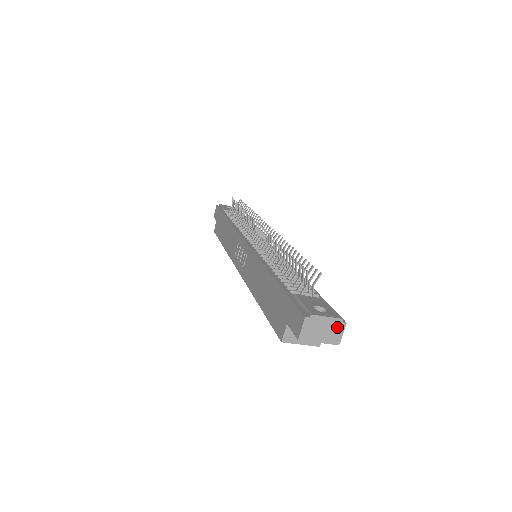
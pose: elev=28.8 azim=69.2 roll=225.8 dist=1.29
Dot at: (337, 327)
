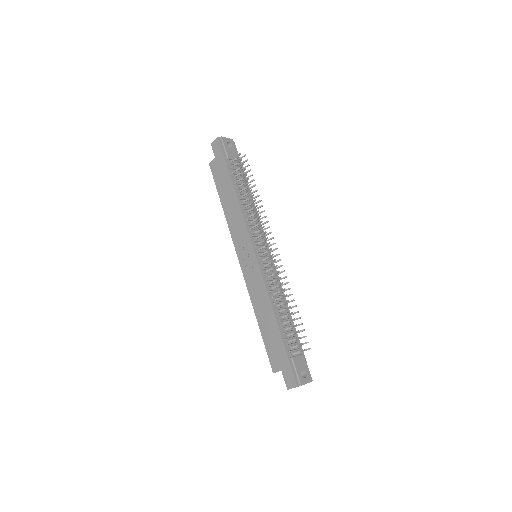
Dot at: occluded
